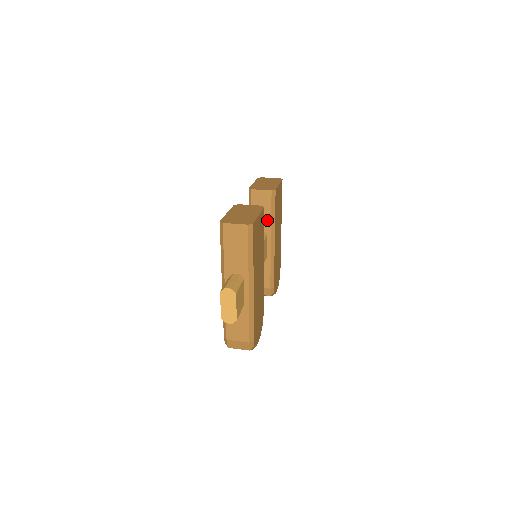
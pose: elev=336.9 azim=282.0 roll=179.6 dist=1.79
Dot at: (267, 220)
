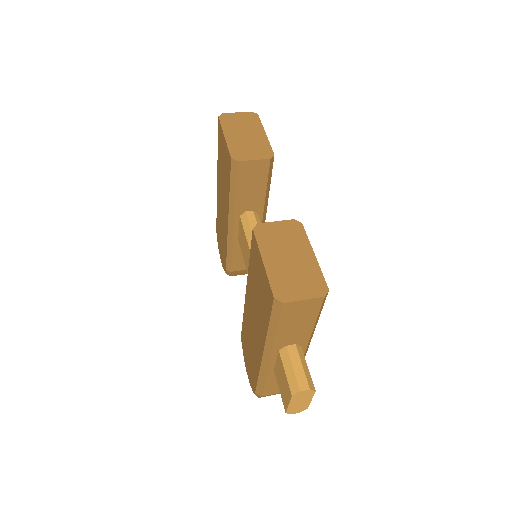
Dot at: (259, 197)
